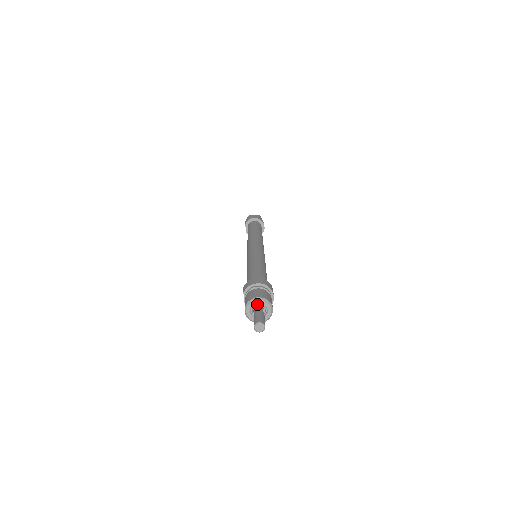
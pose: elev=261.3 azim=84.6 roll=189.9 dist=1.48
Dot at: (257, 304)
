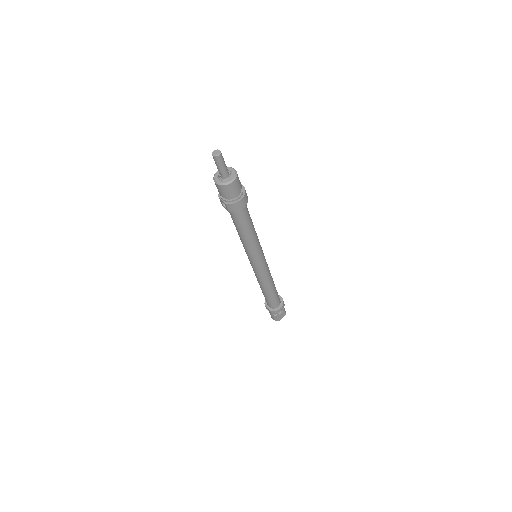
Dot at: occluded
